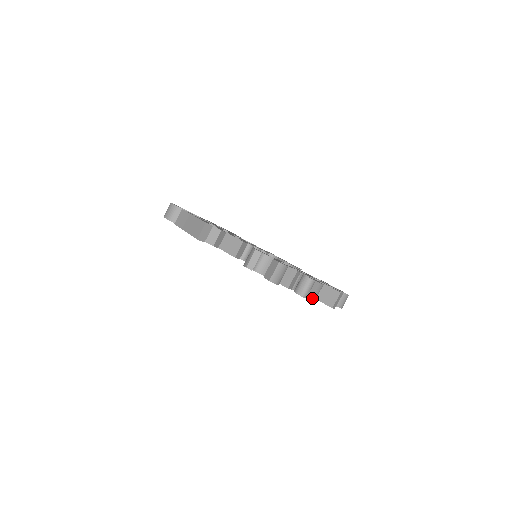
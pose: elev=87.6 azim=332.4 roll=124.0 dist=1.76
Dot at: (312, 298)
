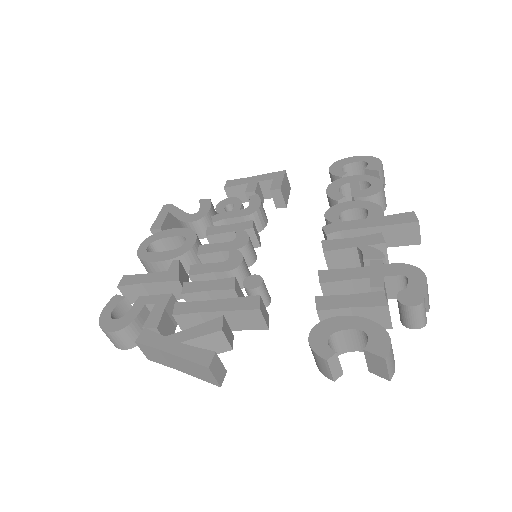
Dot at: (428, 305)
